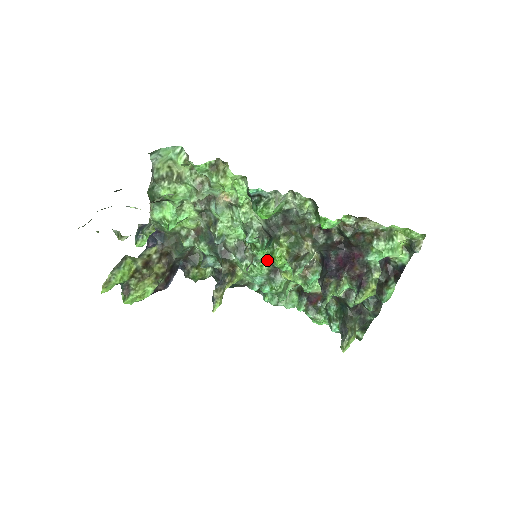
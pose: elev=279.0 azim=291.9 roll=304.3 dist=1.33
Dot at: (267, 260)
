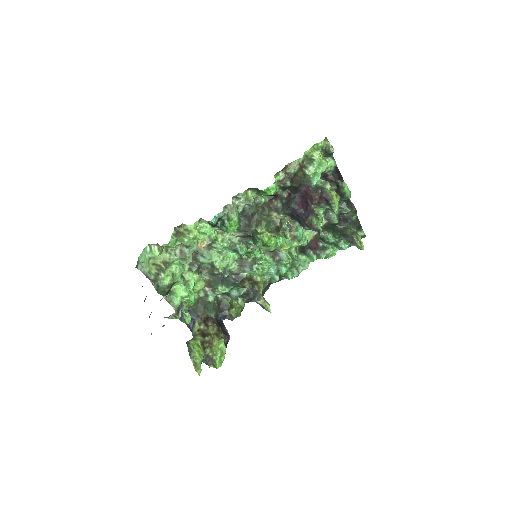
Dot at: (264, 253)
